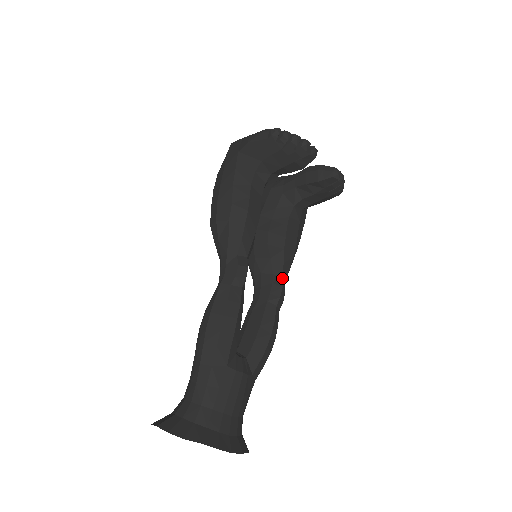
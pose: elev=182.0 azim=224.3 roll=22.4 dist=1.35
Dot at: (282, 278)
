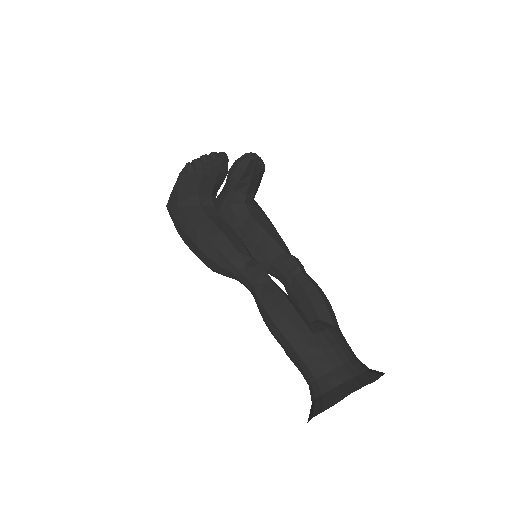
Dot at: (286, 252)
